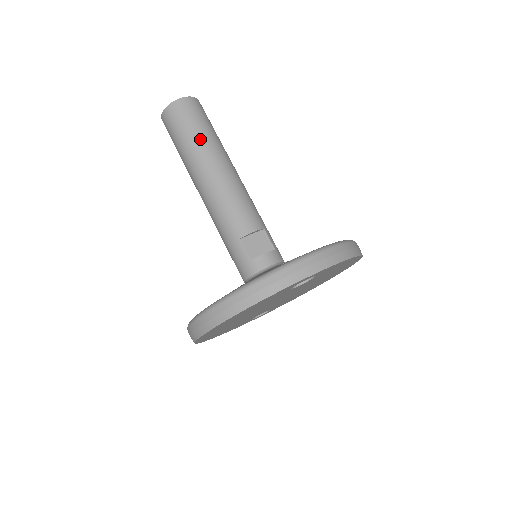
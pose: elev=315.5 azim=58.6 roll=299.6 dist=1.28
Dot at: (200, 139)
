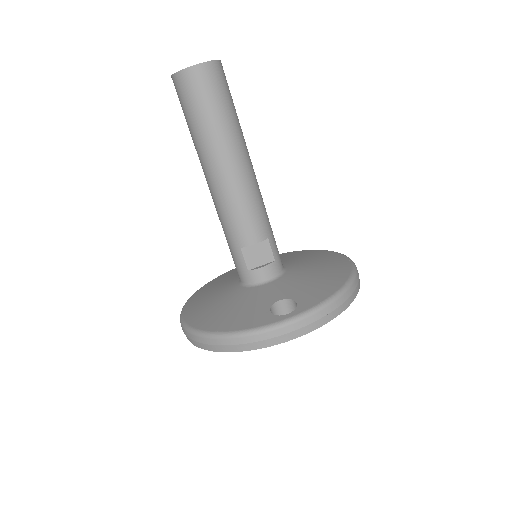
Dot at: (213, 127)
